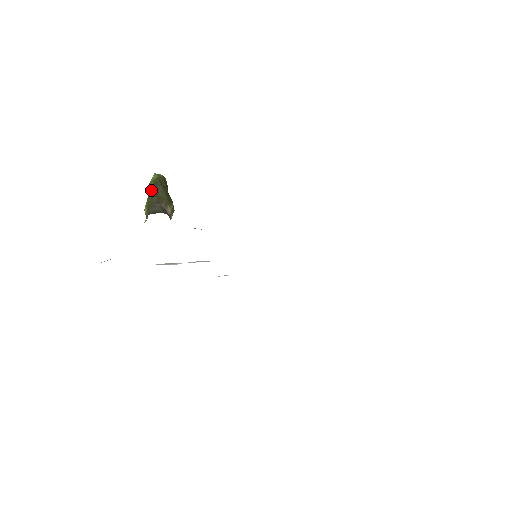
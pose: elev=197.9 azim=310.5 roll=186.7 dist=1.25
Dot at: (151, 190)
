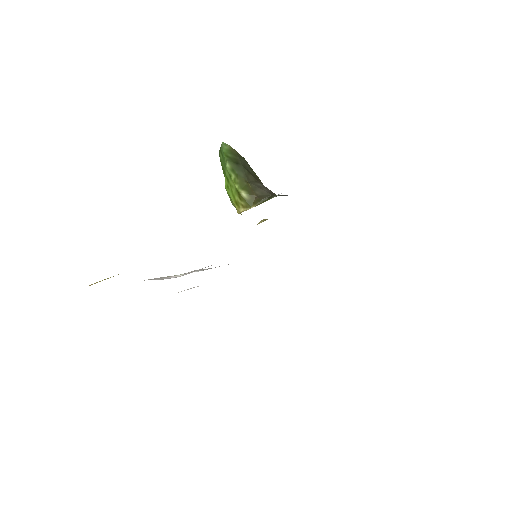
Dot at: (238, 165)
